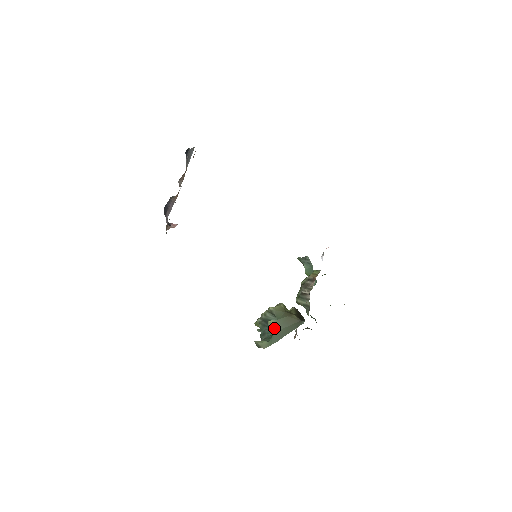
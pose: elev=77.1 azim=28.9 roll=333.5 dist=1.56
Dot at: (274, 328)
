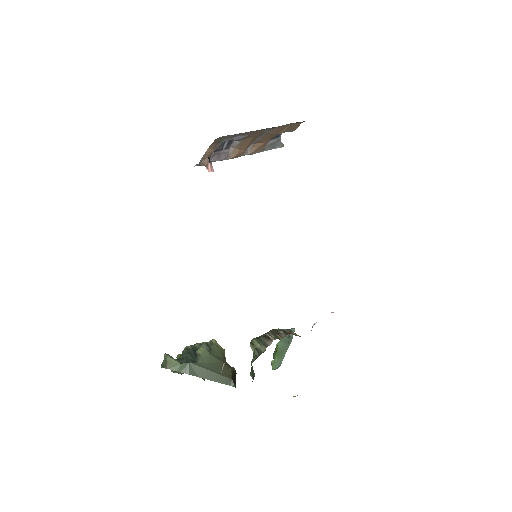
Dot at: (199, 357)
